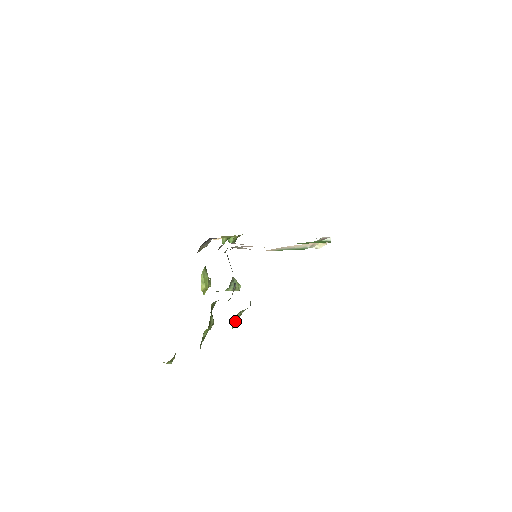
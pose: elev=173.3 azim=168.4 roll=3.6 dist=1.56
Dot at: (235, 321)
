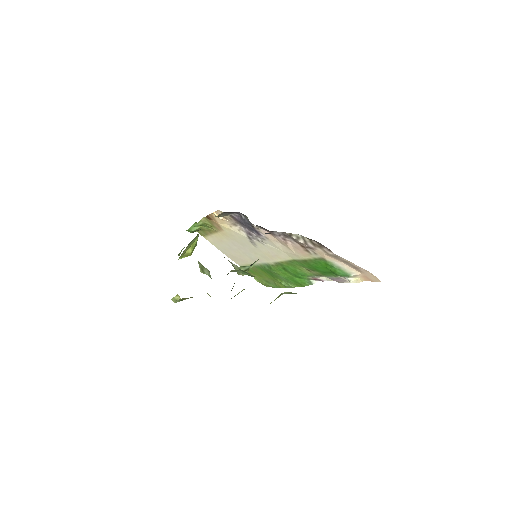
Dot at: occluded
